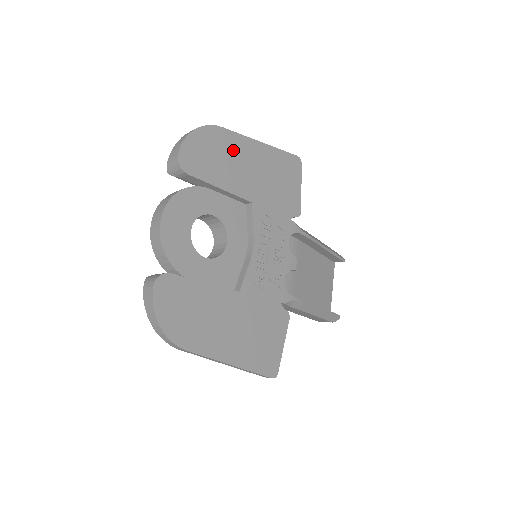
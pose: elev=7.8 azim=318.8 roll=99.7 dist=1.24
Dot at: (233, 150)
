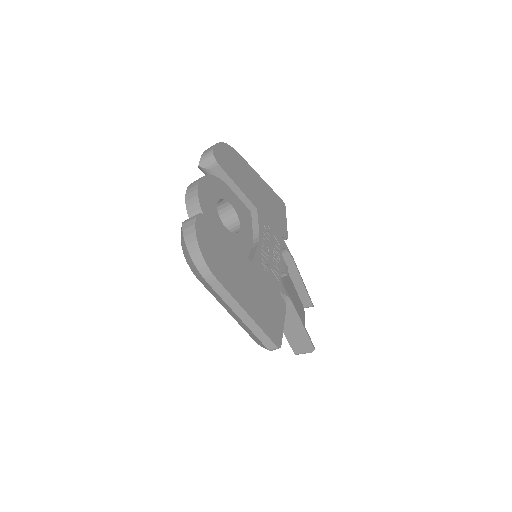
Dot at: (245, 170)
